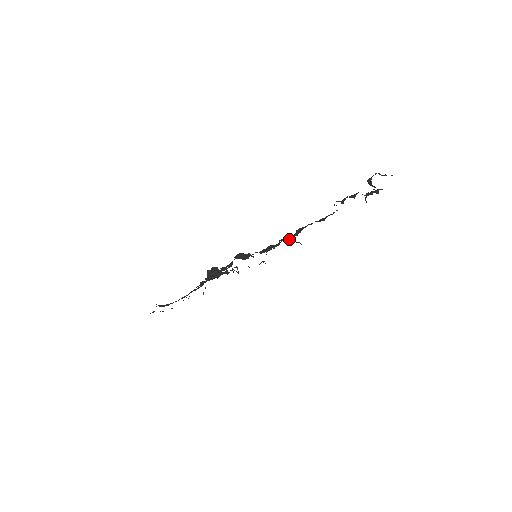
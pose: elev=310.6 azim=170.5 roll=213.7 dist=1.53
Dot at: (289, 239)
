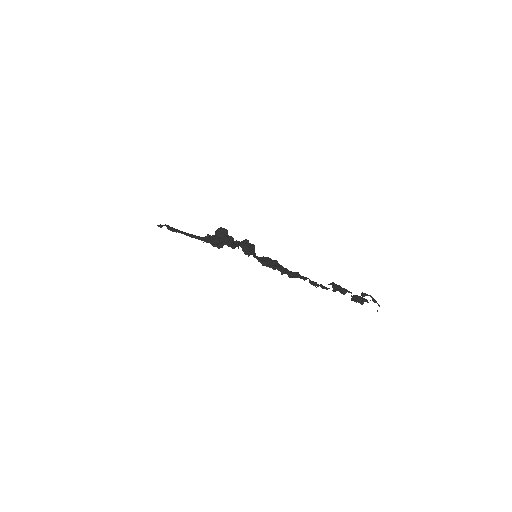
Dot at: (283, 273)
